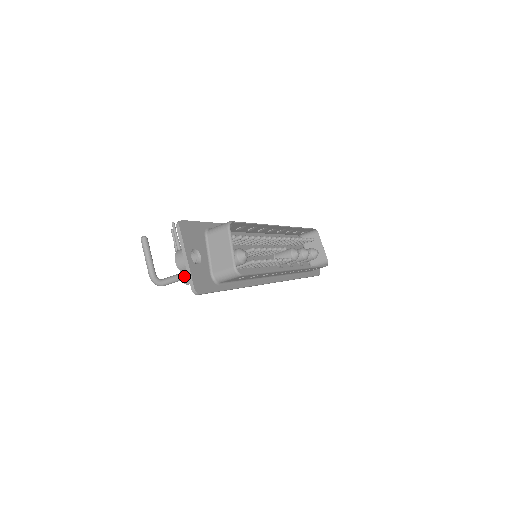
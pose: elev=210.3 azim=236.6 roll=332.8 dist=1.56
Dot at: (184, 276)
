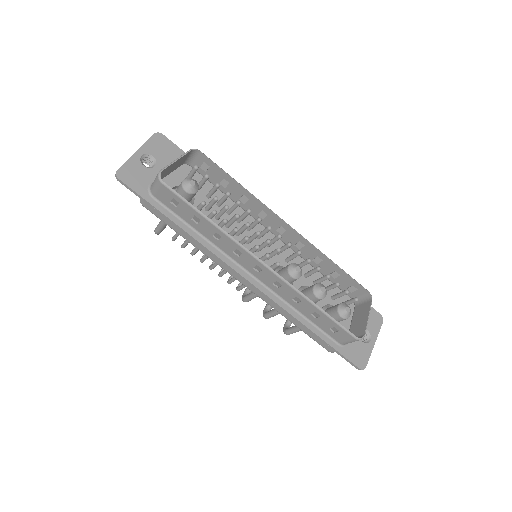
Dot at: occluded
